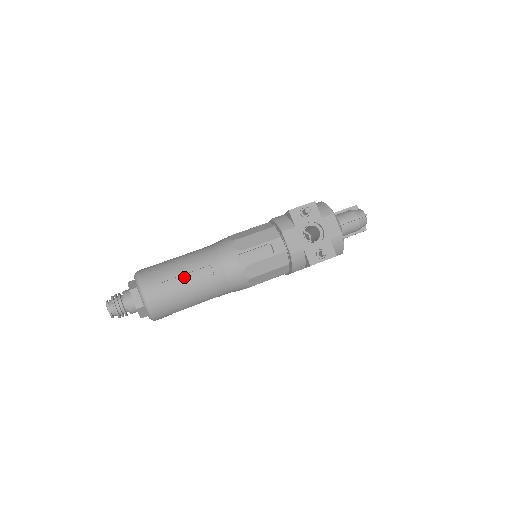
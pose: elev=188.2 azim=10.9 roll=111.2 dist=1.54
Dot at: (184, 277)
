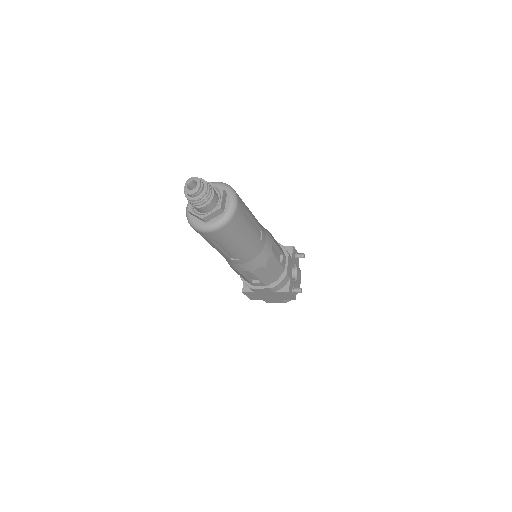
Dot at: (251, 221)
